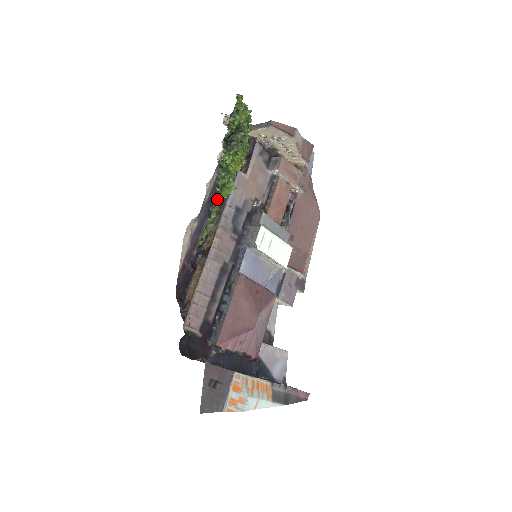
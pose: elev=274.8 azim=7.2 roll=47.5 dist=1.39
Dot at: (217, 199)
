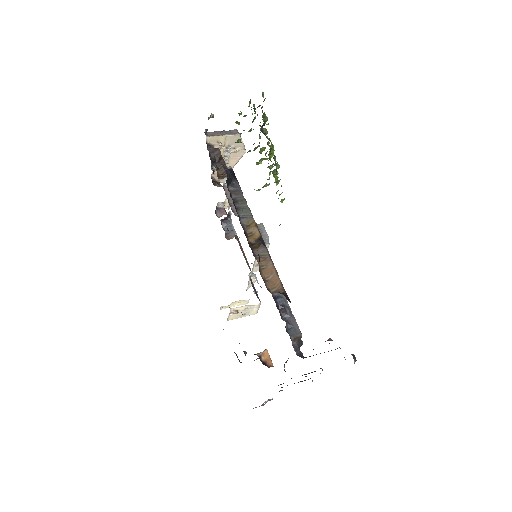
Dot at: (276, 183)
